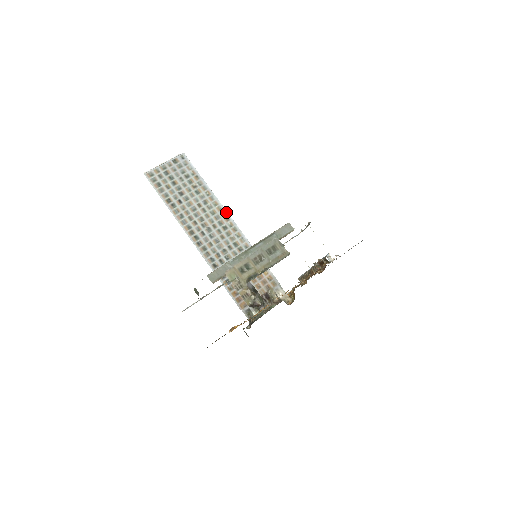
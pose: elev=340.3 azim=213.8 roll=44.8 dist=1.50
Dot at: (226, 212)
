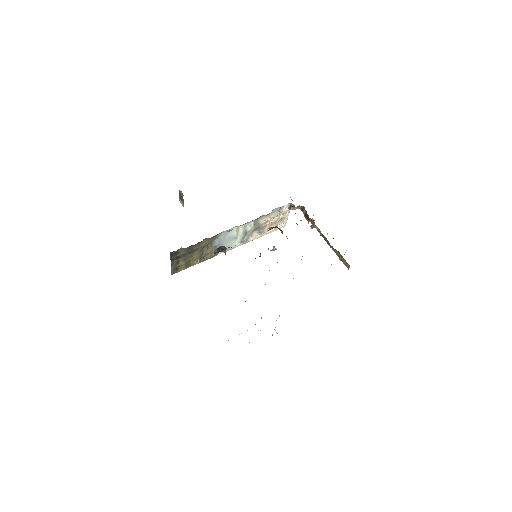
Dot at: occluded
